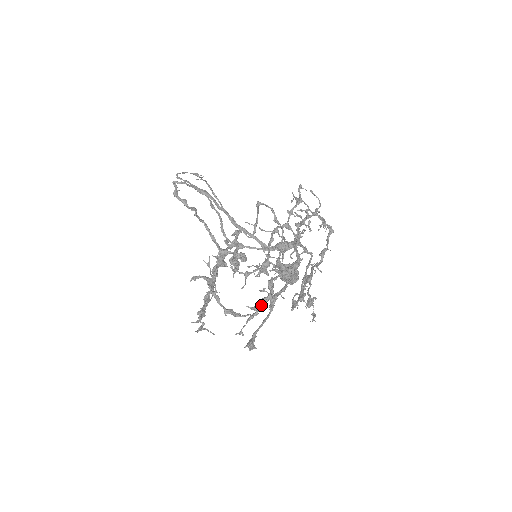
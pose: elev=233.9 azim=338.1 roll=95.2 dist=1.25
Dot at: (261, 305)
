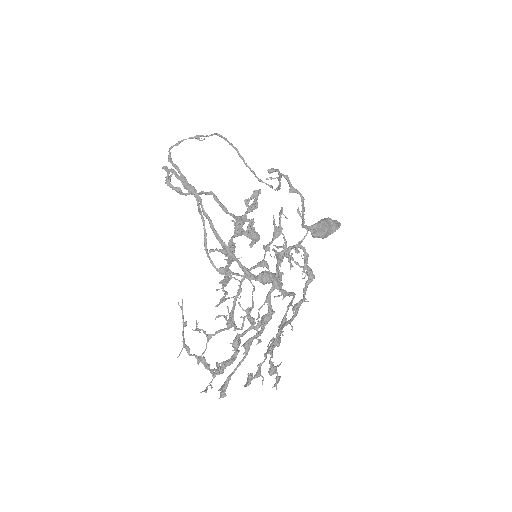
Dot at: (223, 369)
